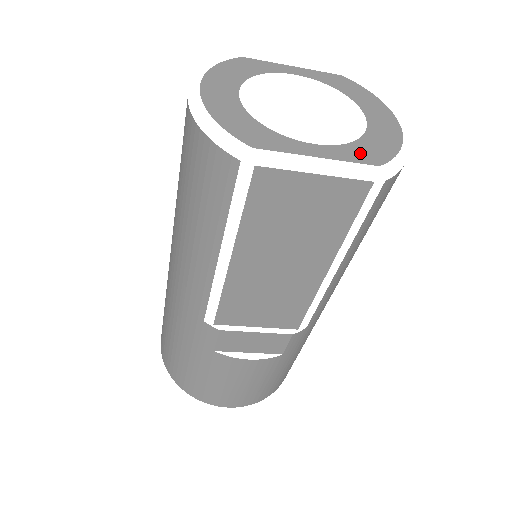
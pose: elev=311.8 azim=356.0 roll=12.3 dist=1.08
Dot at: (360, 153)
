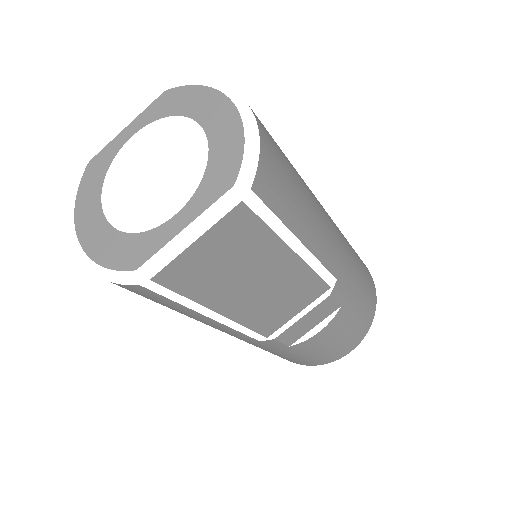
Dot at: (213, 185)
